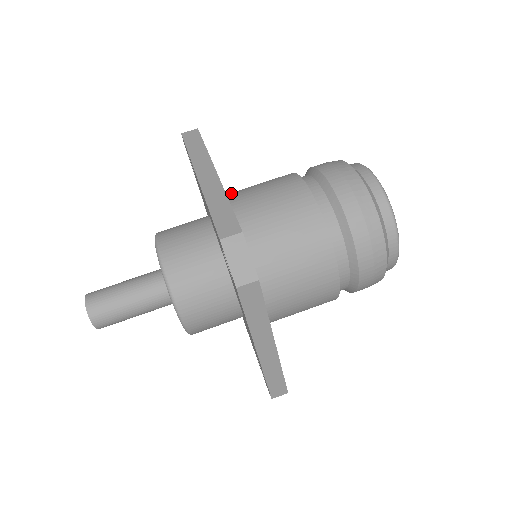
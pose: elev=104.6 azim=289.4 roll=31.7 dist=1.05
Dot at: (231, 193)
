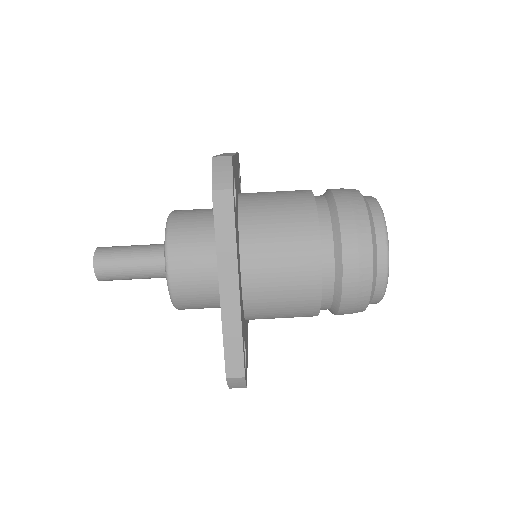
Dot at: occluded
